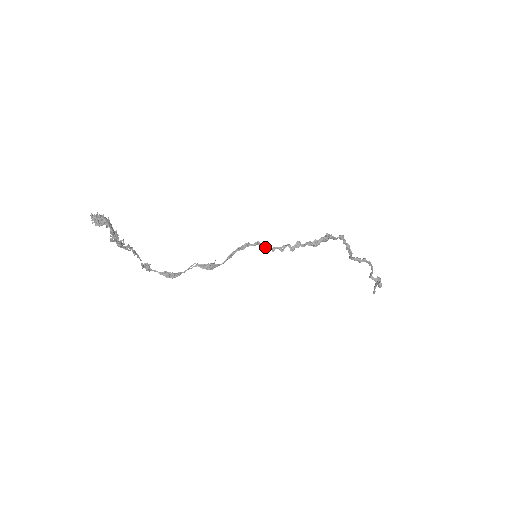
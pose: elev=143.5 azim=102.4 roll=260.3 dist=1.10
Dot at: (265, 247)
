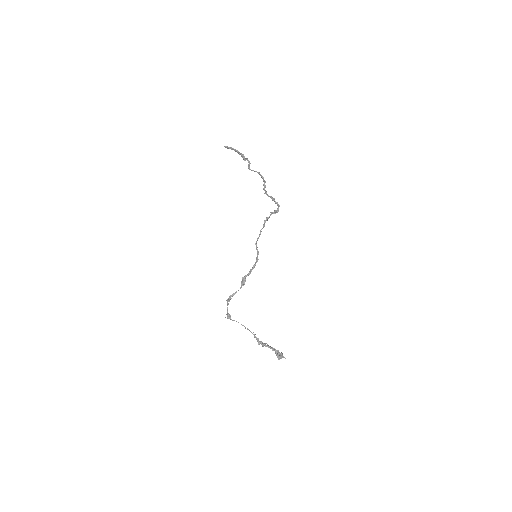
Dot at: (257, 247)
